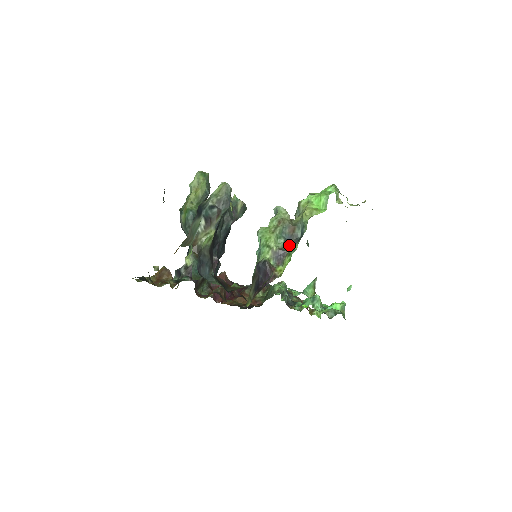
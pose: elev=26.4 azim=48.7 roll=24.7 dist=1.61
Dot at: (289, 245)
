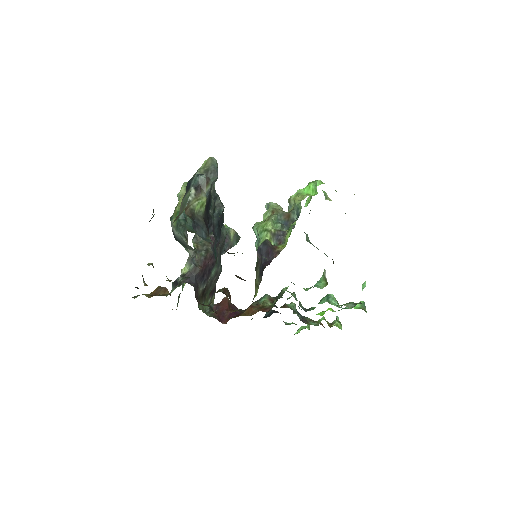
Dot at: (287, 229)
